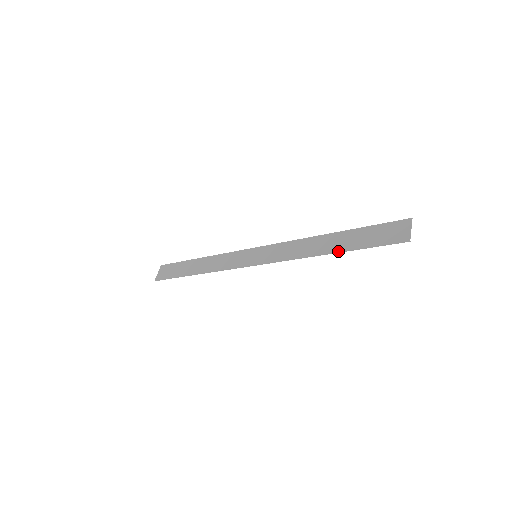
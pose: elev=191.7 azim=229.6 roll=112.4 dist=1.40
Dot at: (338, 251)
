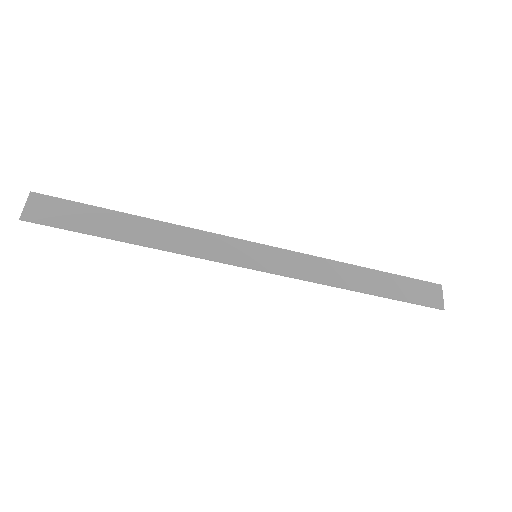
Dot at: (374, 294)
